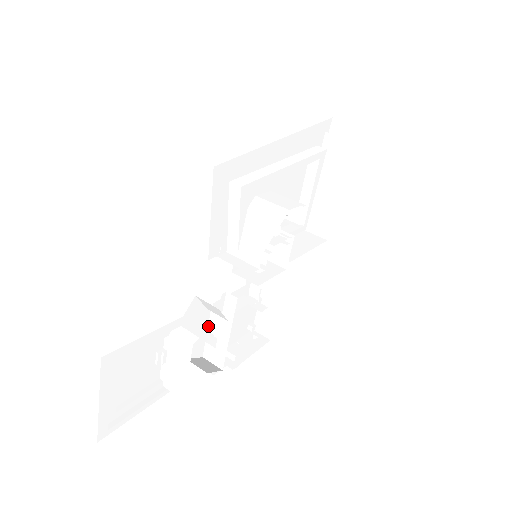
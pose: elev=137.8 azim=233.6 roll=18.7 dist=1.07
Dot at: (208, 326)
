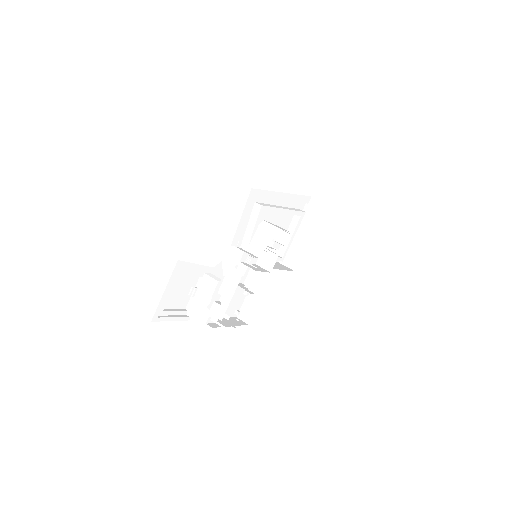
Dot at: (219, 289)
